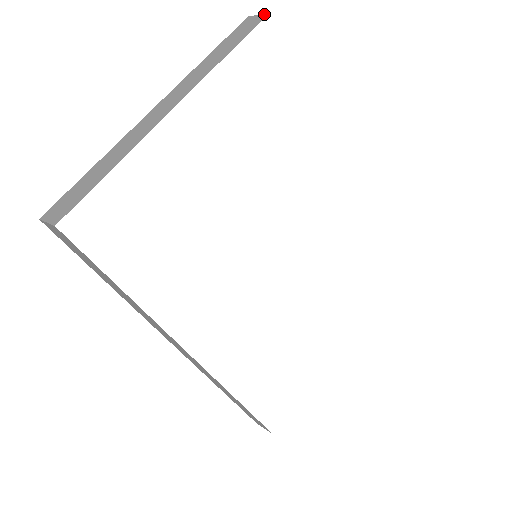
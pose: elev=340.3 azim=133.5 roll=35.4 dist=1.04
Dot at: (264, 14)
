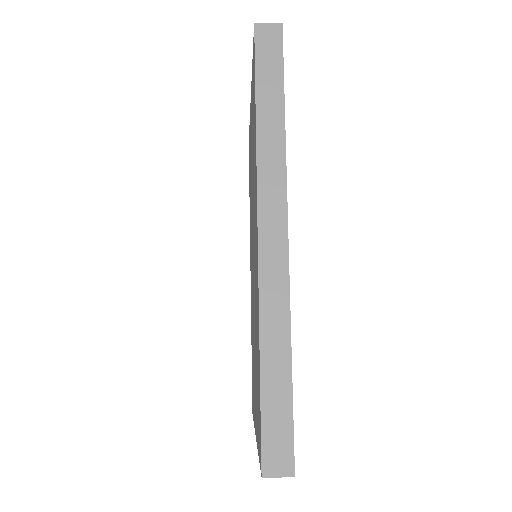
Dot at: occluded
